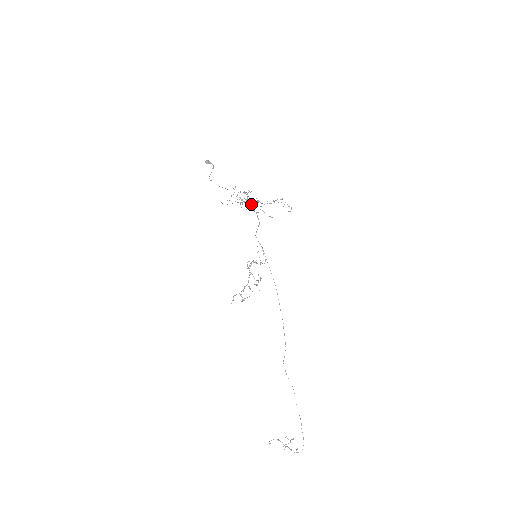
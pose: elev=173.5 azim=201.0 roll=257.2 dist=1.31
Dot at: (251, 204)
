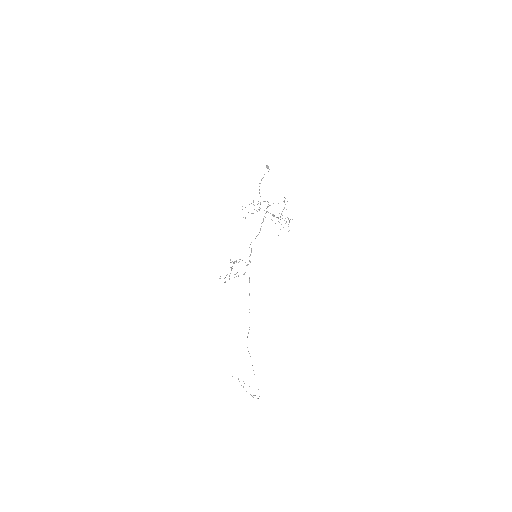
Dot at: occluded
